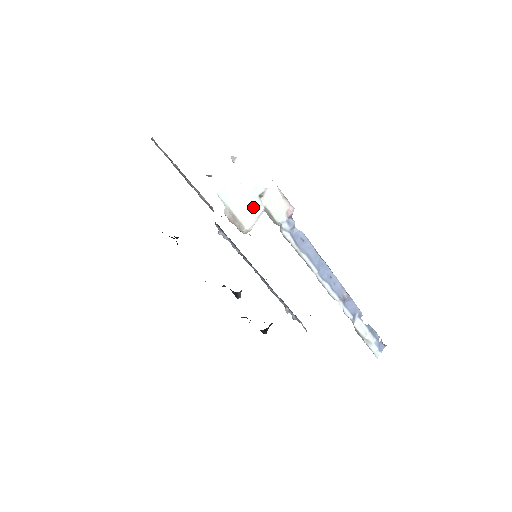
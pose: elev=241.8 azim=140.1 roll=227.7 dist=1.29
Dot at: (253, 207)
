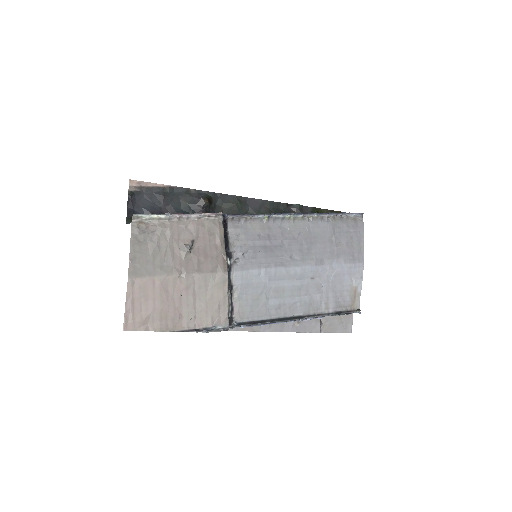
Dot at: occluded
